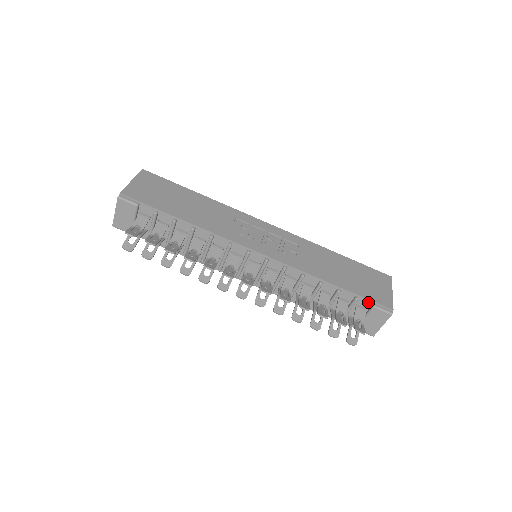
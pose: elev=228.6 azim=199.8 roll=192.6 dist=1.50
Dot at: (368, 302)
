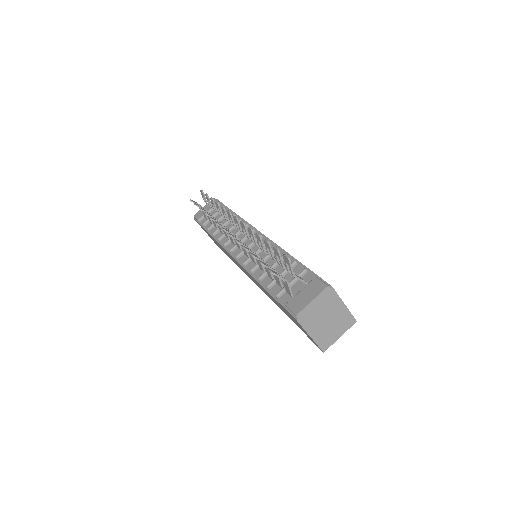
Dot at: (314, 277)
